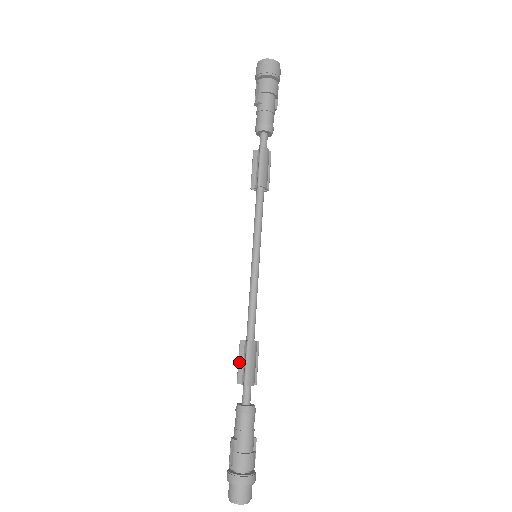
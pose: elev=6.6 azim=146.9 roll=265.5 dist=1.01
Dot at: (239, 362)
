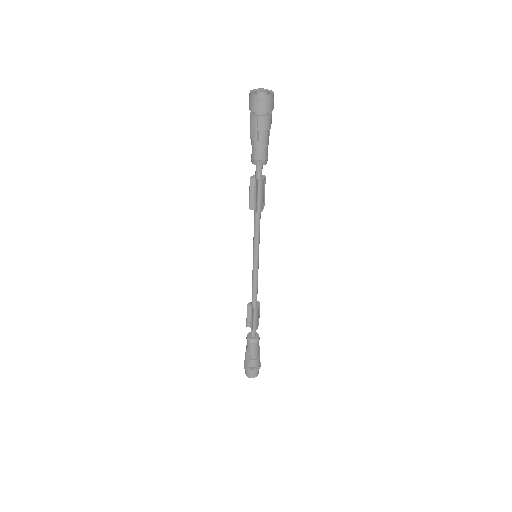
Dot at: (247, 317)
